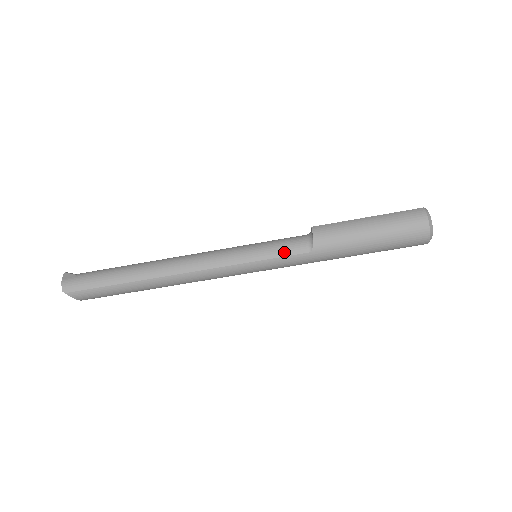
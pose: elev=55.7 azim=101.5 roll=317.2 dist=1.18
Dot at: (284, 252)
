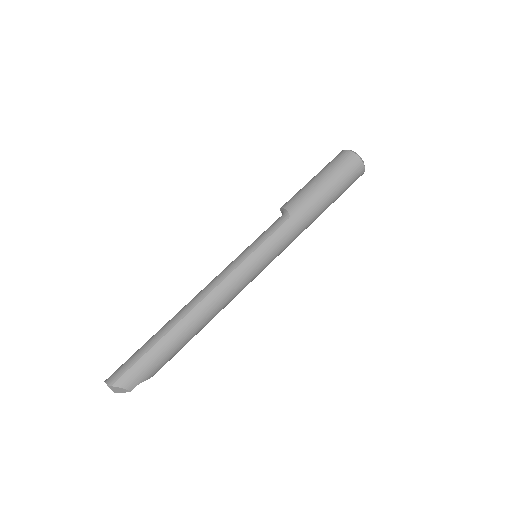
Dot at: (271, 230)
